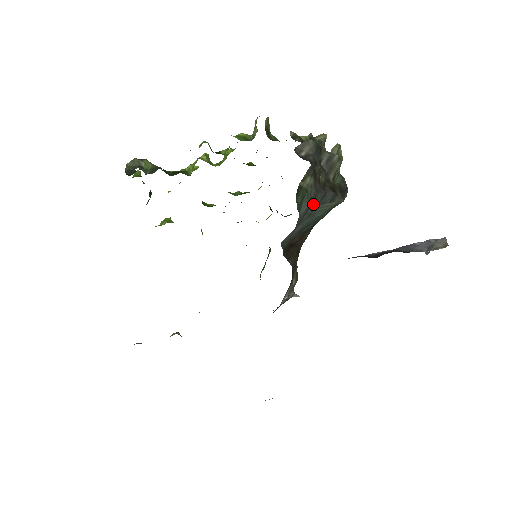
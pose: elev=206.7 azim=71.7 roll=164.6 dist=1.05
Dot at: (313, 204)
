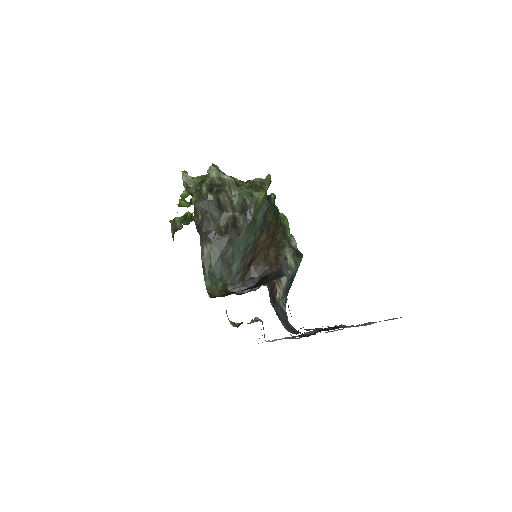
Dot at: (226, 253)
